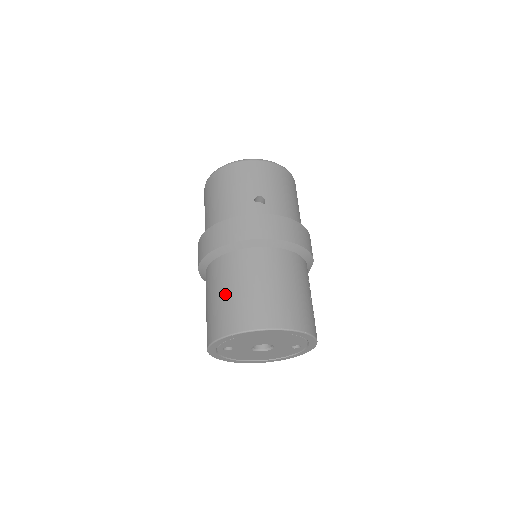
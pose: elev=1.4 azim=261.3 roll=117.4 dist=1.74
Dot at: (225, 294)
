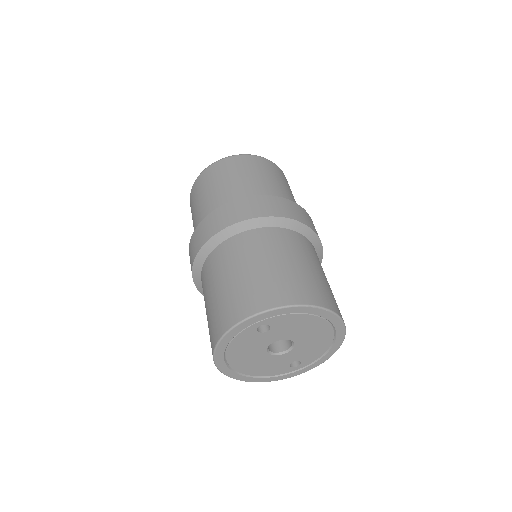
Dot at: (295, 264)
